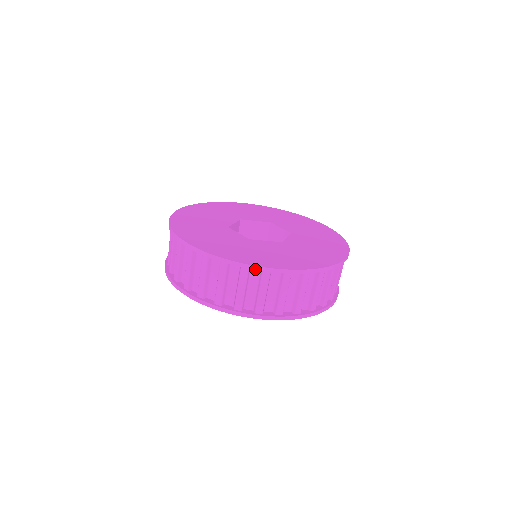
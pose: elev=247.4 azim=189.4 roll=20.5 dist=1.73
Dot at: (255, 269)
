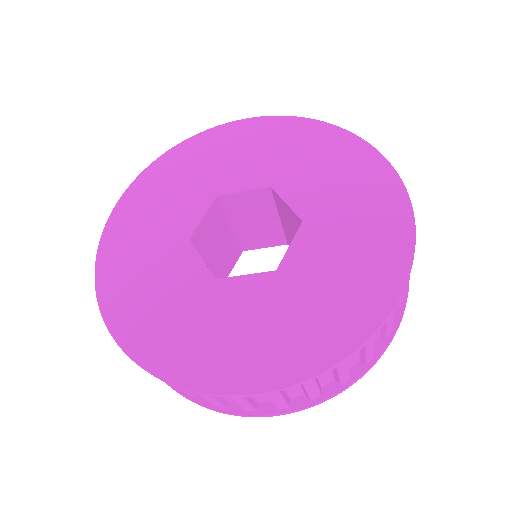
Dot at: (386, 320)
